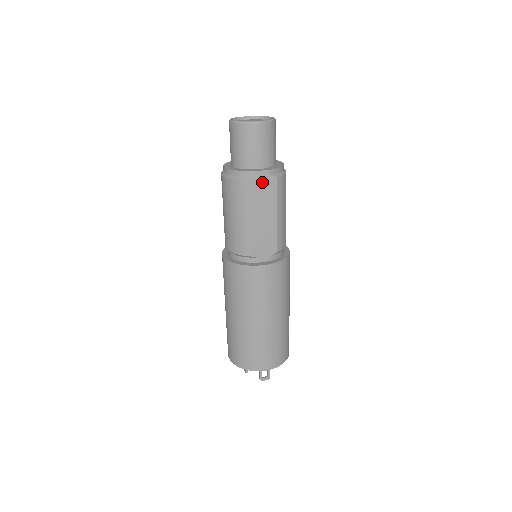
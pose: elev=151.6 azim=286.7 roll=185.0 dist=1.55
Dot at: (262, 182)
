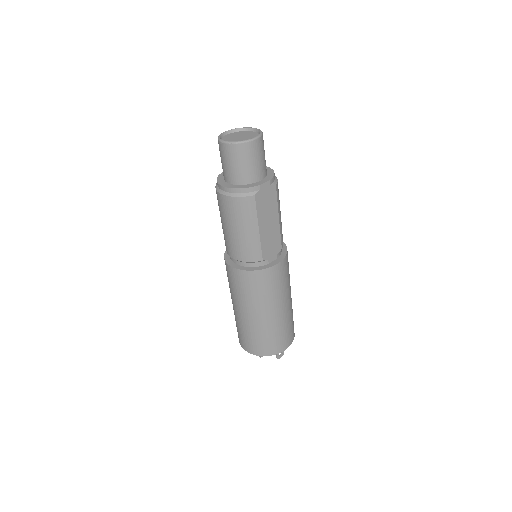
Dot at: (265, 193)
